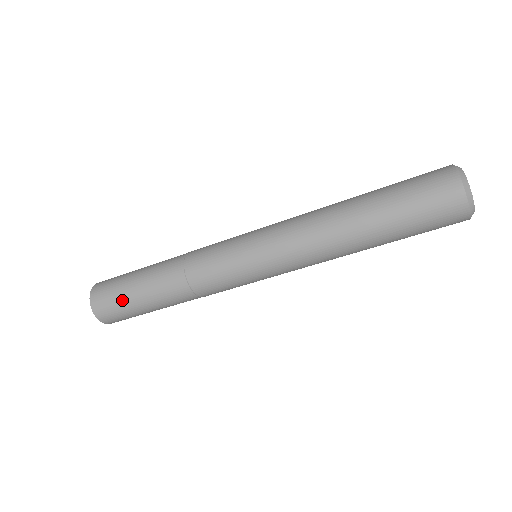
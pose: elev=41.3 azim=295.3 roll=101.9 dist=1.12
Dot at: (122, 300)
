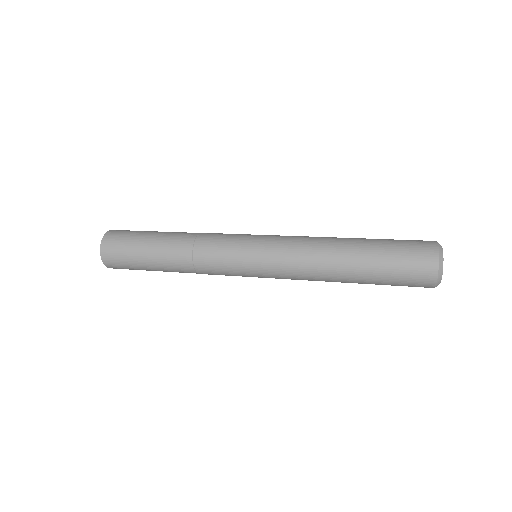
Dot at: (135, 269)
